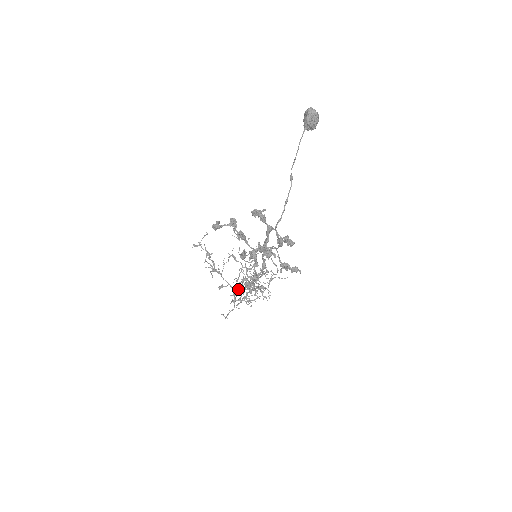
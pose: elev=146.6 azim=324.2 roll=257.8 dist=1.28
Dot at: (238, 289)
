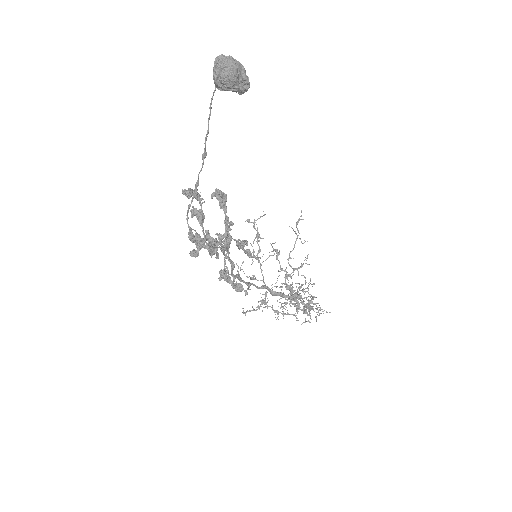
Dot at: occluded
